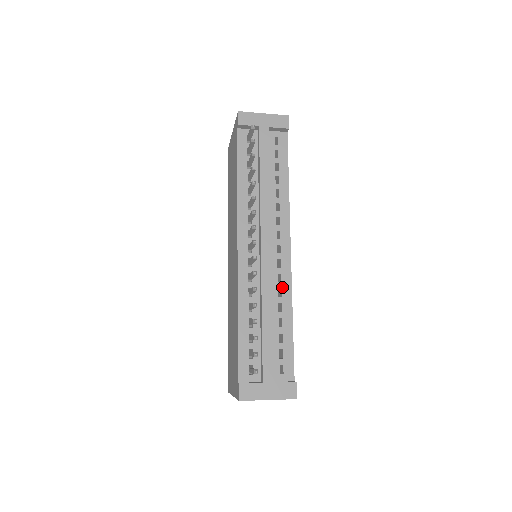
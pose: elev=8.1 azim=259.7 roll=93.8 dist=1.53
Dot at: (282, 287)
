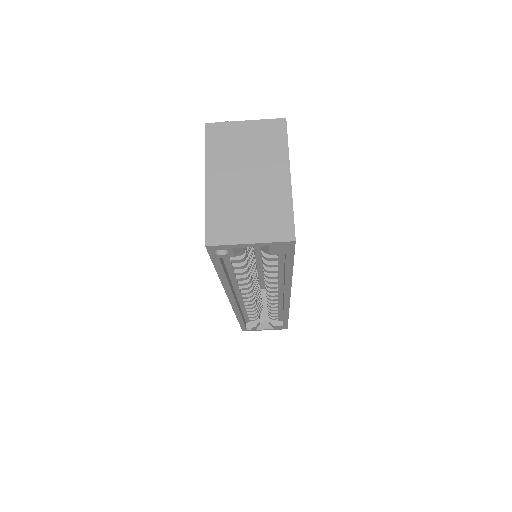
Dot at: occluded
